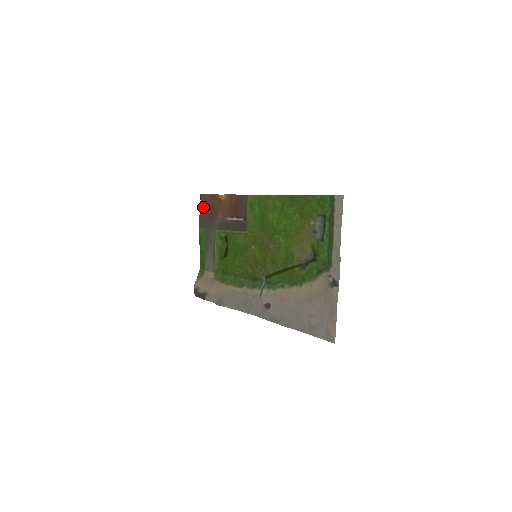
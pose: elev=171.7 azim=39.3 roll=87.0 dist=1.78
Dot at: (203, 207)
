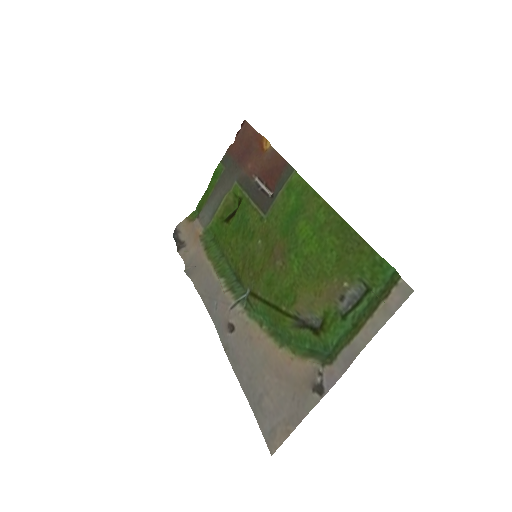
Dot at: (238, 139)
